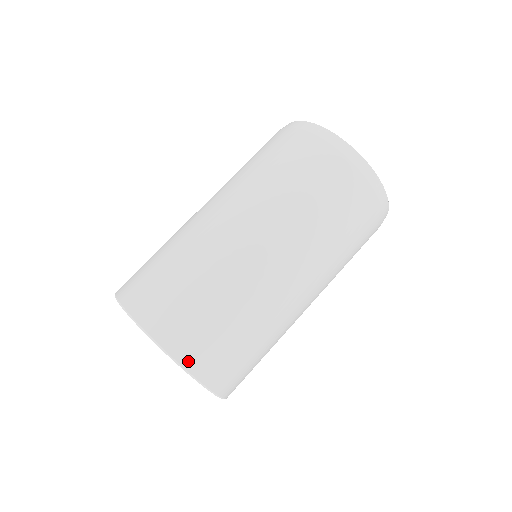
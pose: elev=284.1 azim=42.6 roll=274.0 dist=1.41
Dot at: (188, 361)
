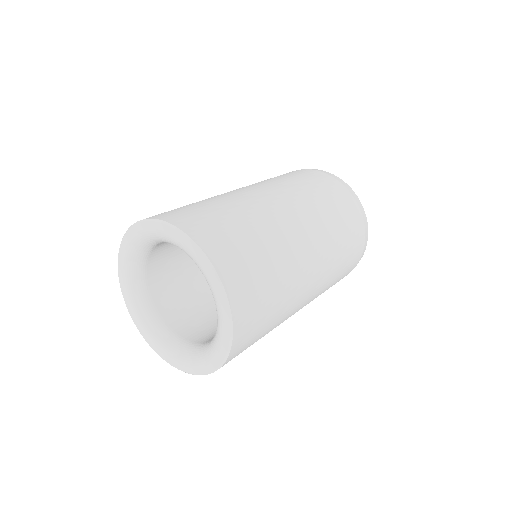
Dot at: (158, 217)
